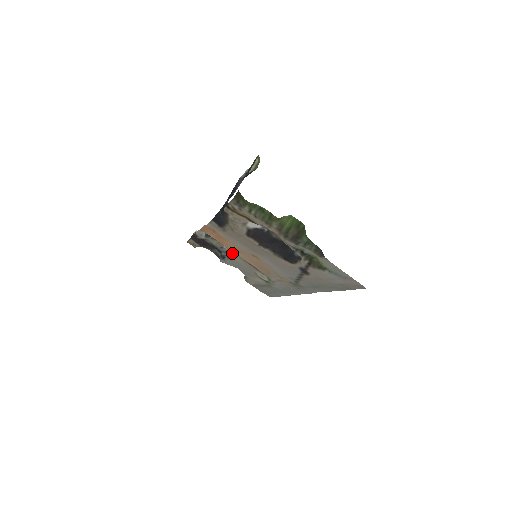
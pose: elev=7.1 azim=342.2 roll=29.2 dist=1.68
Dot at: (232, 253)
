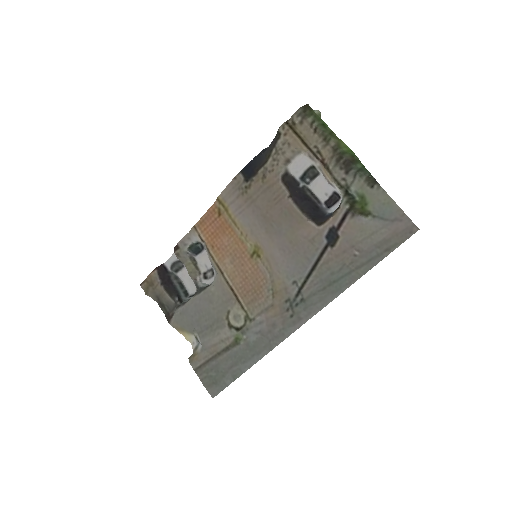
Dot at: (207, 285)
